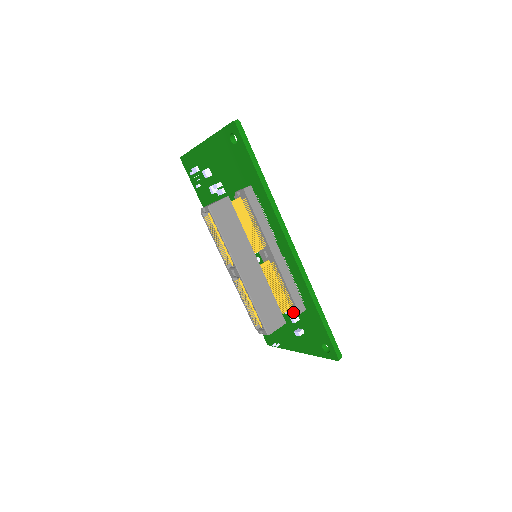
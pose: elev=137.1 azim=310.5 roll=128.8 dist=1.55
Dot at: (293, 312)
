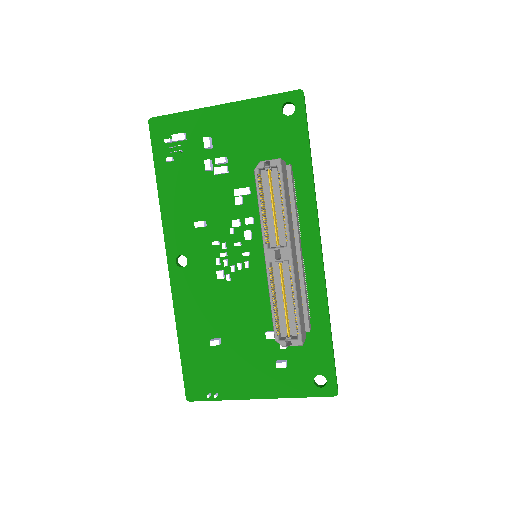
Dot at: occluded
